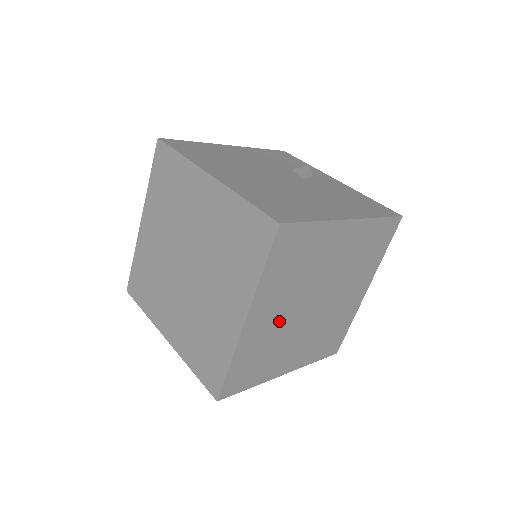
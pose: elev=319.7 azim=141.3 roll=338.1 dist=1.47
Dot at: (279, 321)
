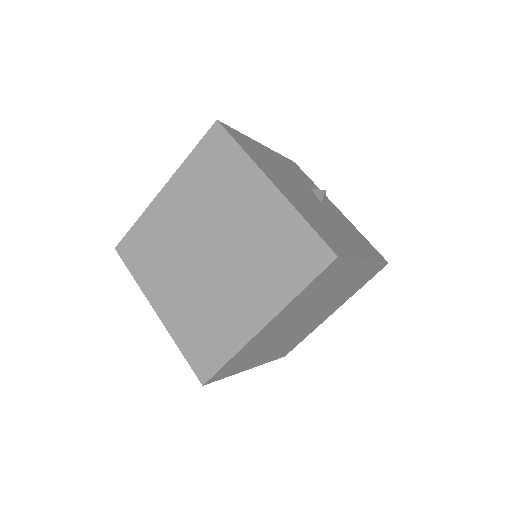
Dot at: (280, 328)
